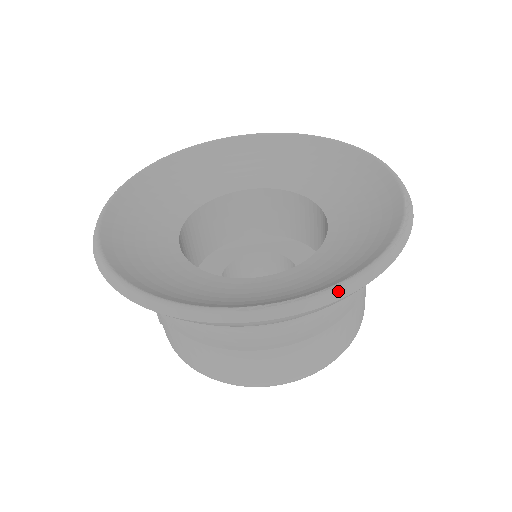
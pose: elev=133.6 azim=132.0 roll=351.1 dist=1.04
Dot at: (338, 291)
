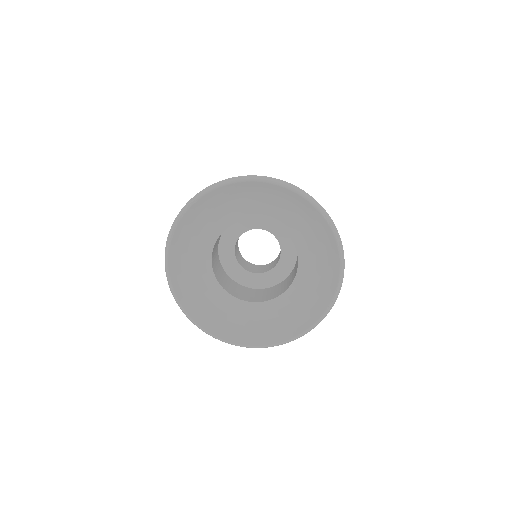
Dot at: (337, 294)
